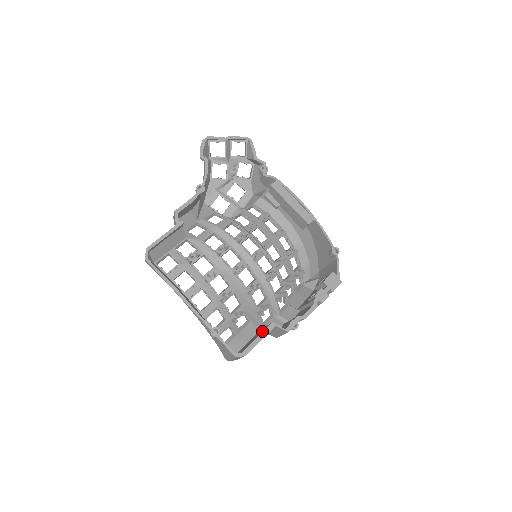
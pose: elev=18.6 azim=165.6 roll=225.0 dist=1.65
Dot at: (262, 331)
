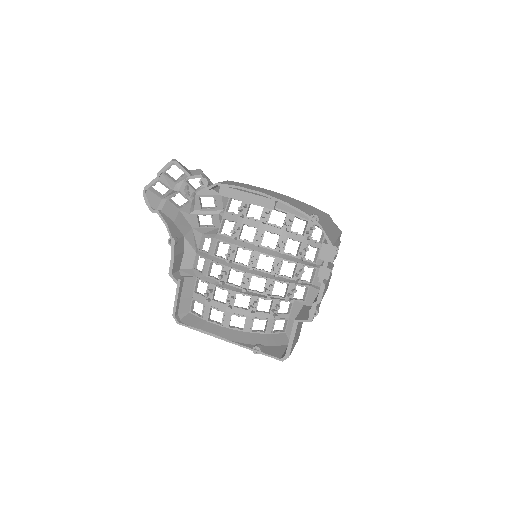
Dot at: occluded
